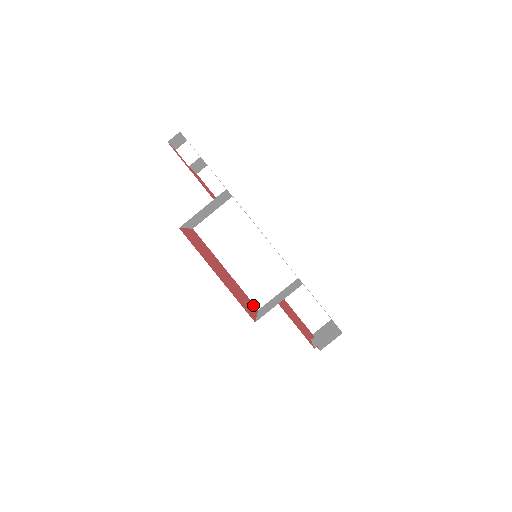
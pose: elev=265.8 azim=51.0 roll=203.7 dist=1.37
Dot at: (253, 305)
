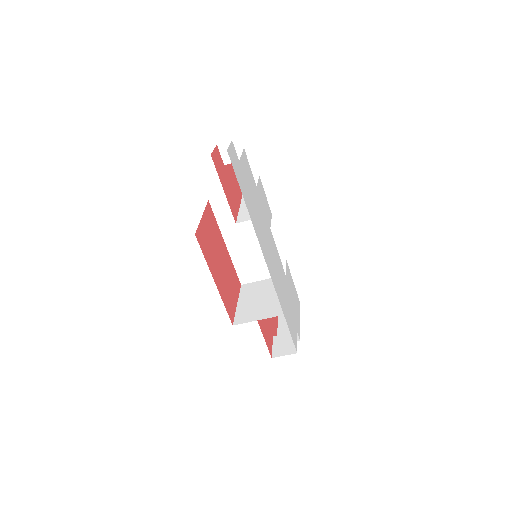
Dot at: (238, 283)
